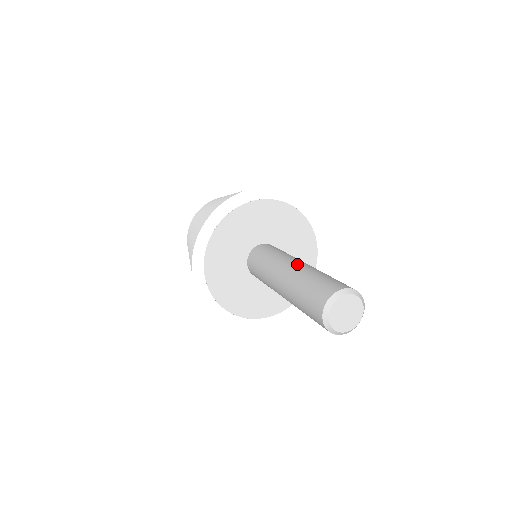
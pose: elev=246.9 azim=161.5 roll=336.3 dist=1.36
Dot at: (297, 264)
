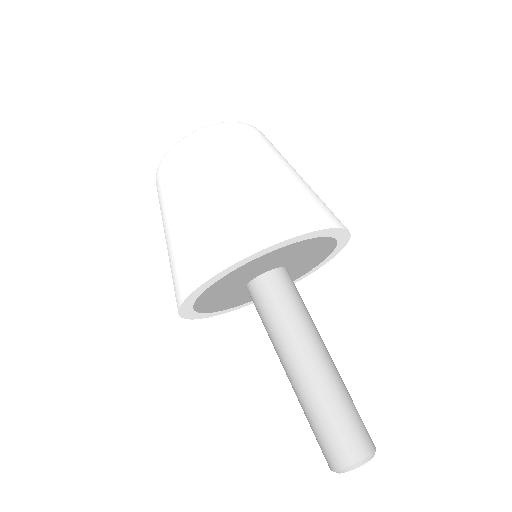
Dot at: (317, 366)
